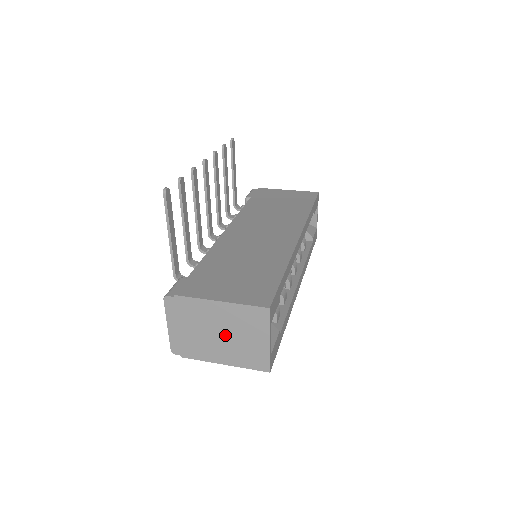
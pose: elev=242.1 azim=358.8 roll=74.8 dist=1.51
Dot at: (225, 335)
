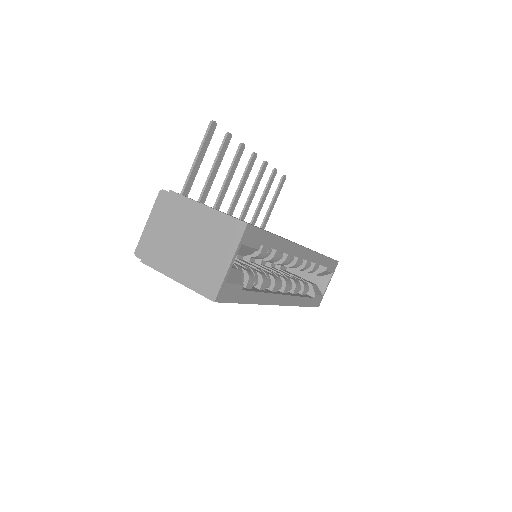
Dot at: (193, 245)
